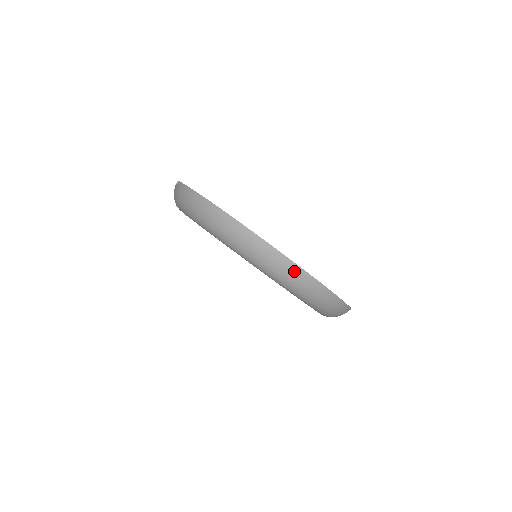
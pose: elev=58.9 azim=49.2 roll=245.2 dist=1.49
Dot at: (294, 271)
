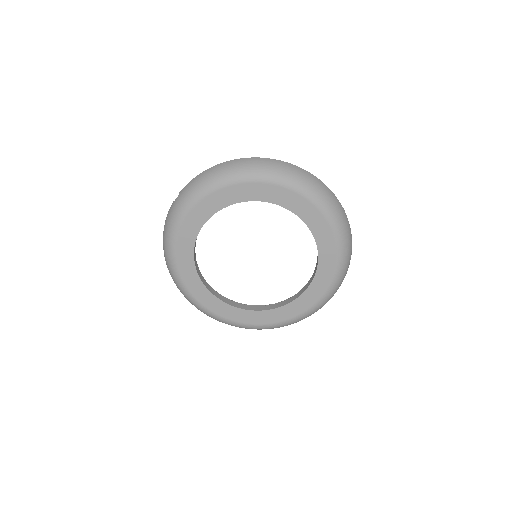
Dot at: (313, 178)
